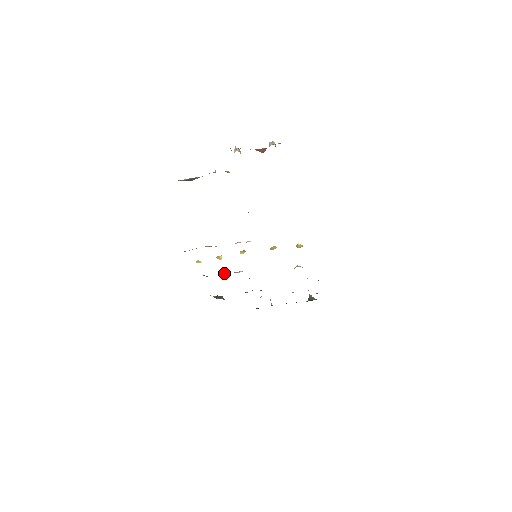
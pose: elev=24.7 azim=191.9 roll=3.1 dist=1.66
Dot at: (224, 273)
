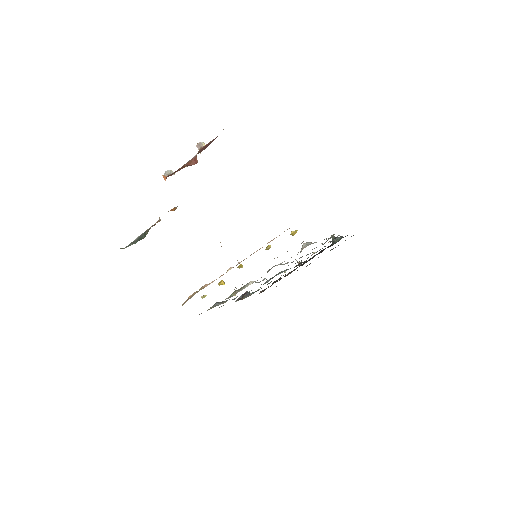
Dot at: (235, 292)
